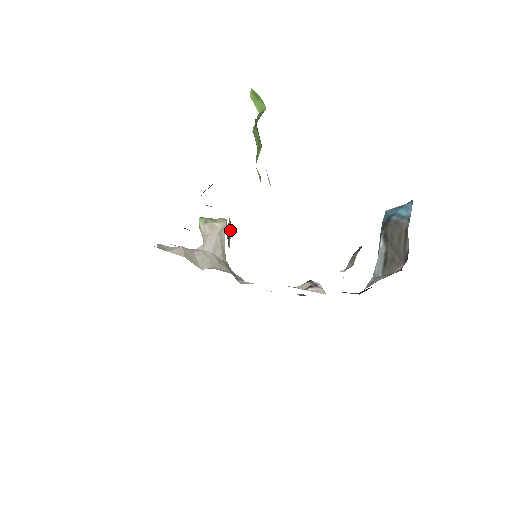
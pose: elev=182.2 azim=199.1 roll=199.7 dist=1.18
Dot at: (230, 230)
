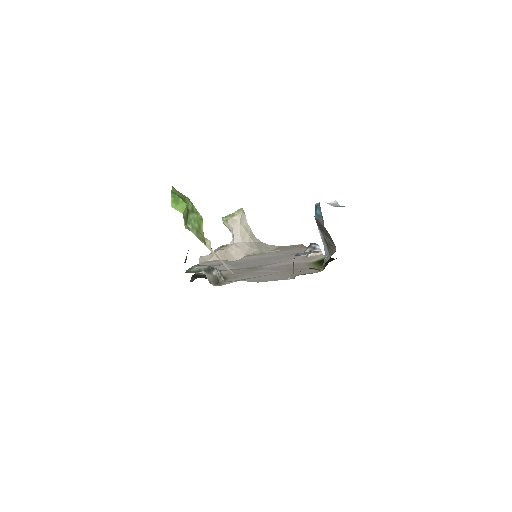
Dot at: (214, 274)
